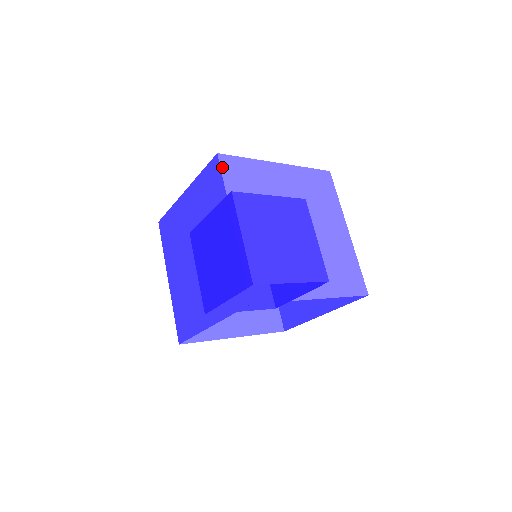
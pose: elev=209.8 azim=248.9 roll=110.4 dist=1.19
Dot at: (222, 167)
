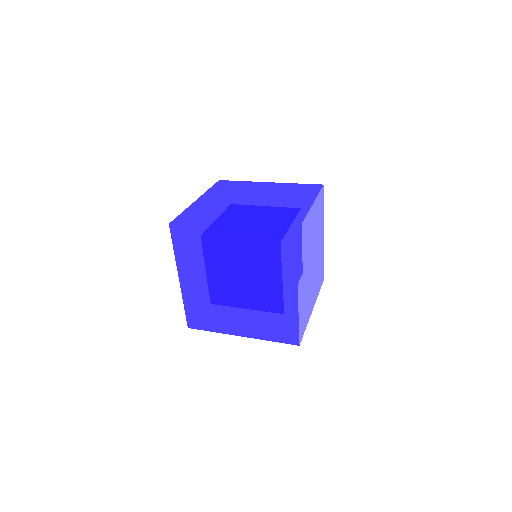
Dot at: (297, 246)
